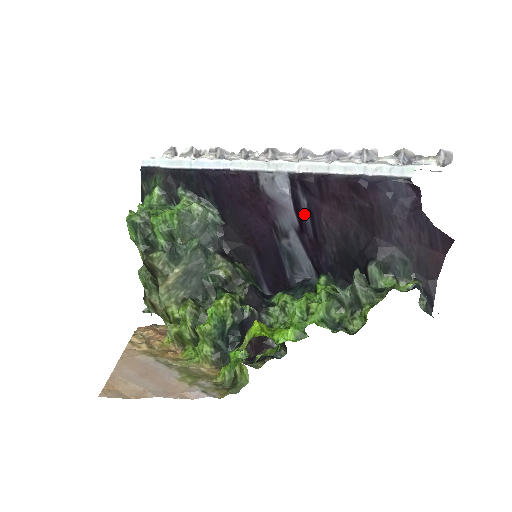
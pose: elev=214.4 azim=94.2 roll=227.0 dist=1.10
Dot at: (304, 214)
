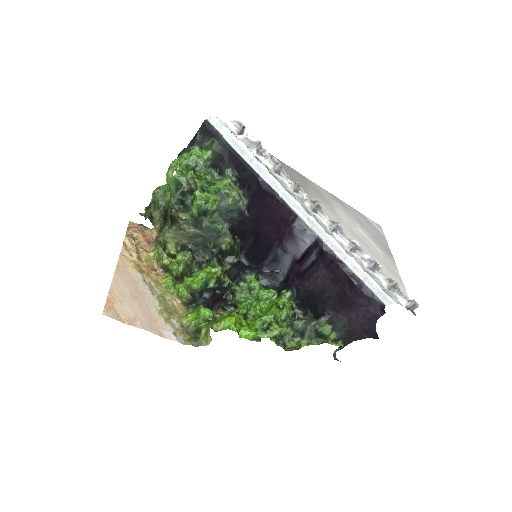
Dot at: (308, 260)
